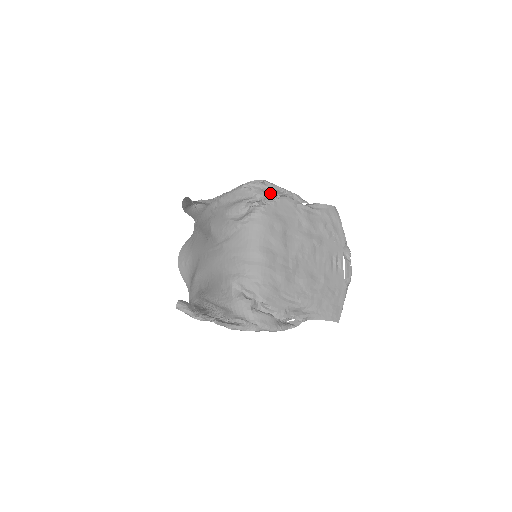
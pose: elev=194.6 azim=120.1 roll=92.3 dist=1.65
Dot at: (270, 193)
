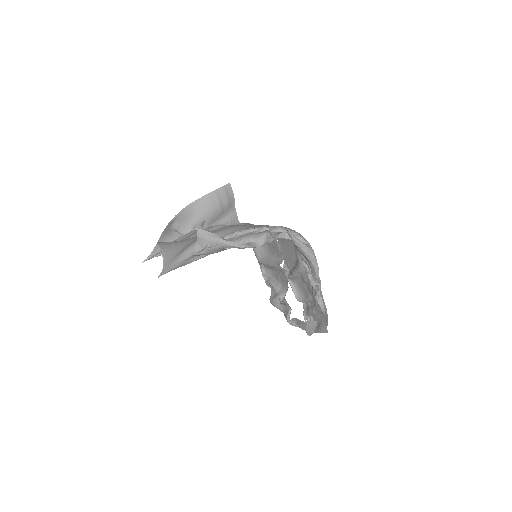
Dot at: occluded
